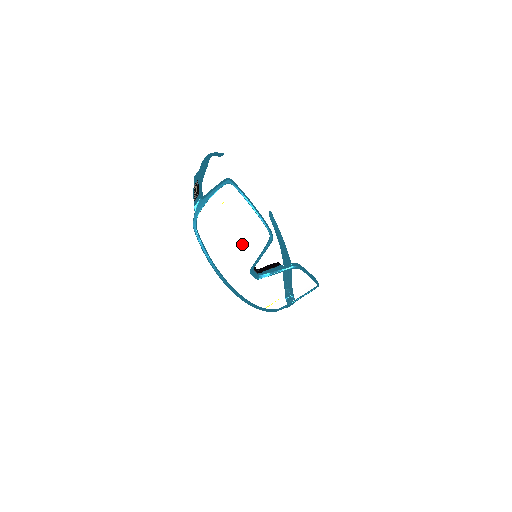
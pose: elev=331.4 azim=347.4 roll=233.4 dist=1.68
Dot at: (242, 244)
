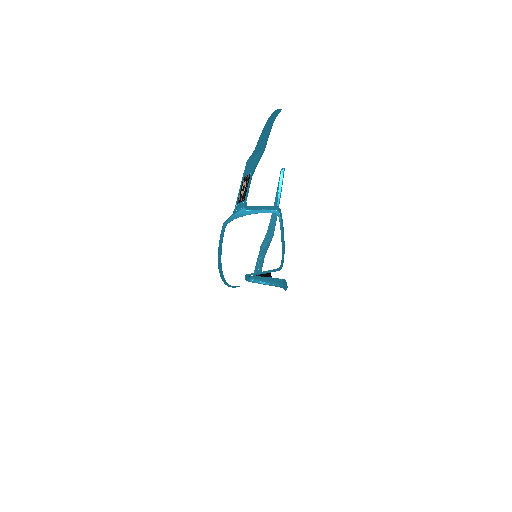
Dot at: (254, 260)
